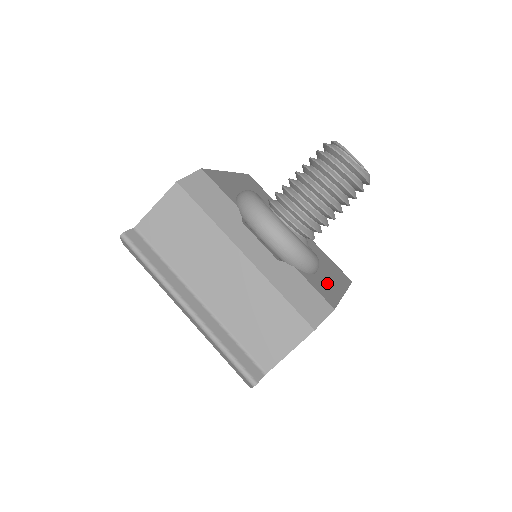
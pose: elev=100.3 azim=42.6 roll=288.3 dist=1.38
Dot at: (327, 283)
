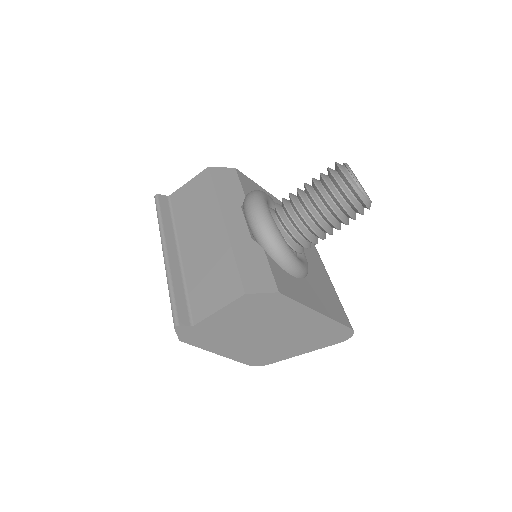
Dot at: (300, 289)
